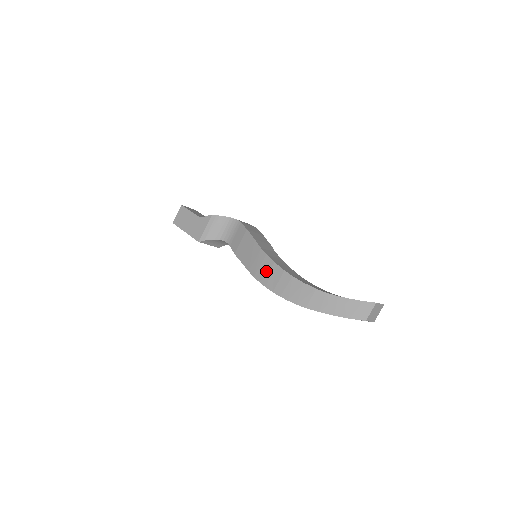
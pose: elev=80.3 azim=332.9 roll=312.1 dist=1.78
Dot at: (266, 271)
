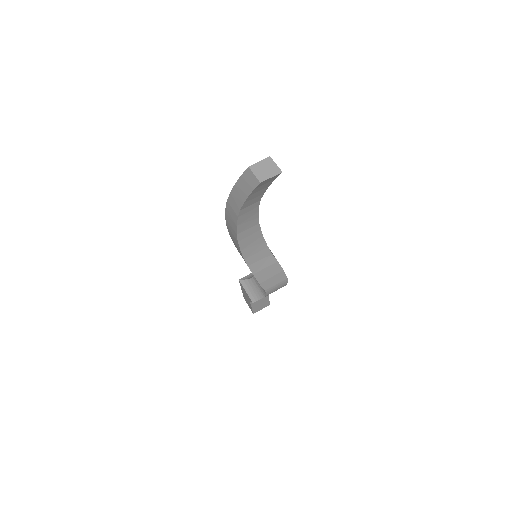
Dot at: occluded
